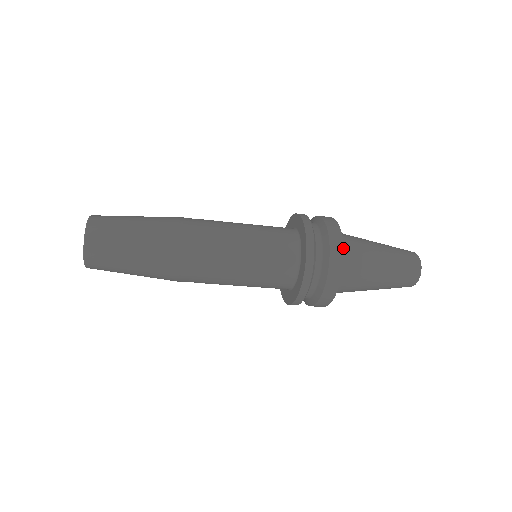
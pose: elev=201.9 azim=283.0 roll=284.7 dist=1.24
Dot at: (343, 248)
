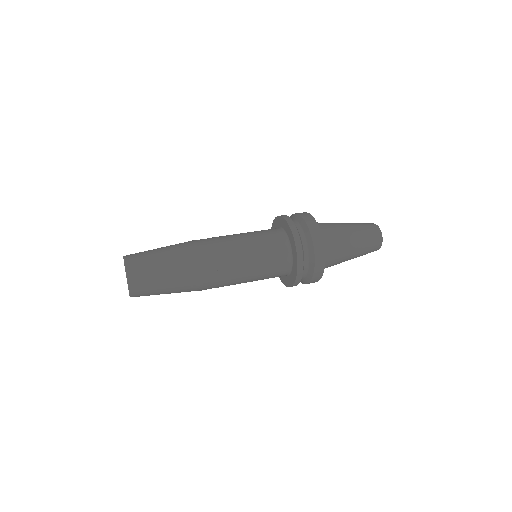
Dot at: occluded
